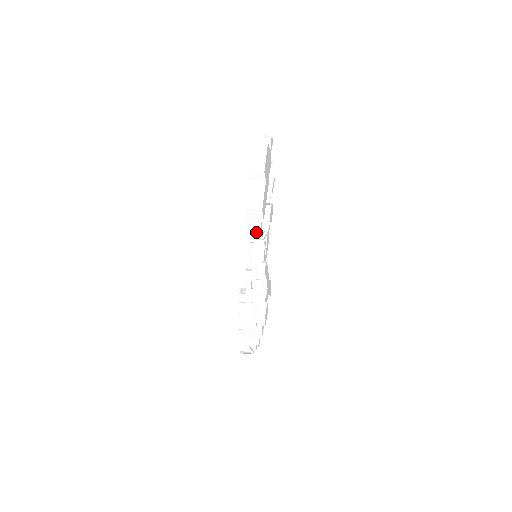
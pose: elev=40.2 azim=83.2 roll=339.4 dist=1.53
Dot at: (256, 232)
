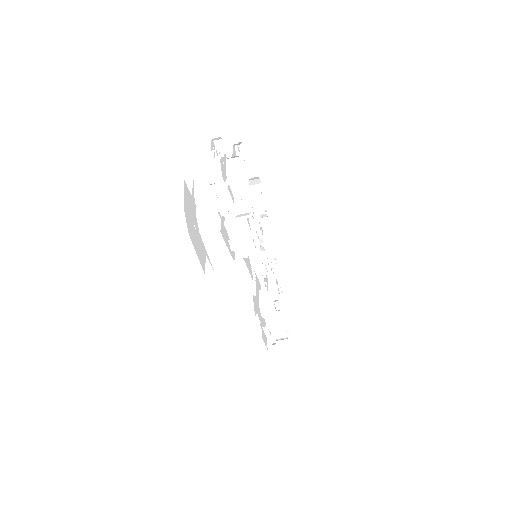
Dot at: occluded
